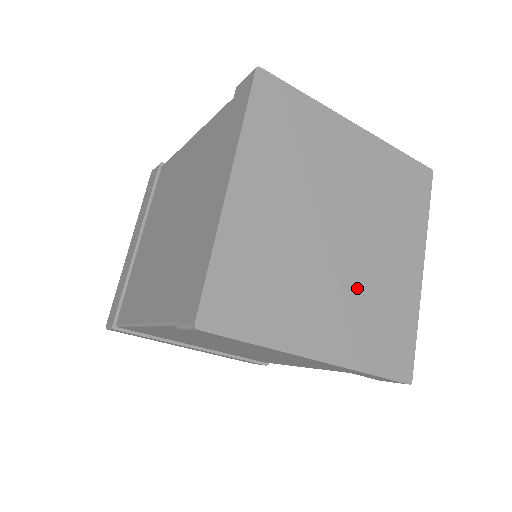
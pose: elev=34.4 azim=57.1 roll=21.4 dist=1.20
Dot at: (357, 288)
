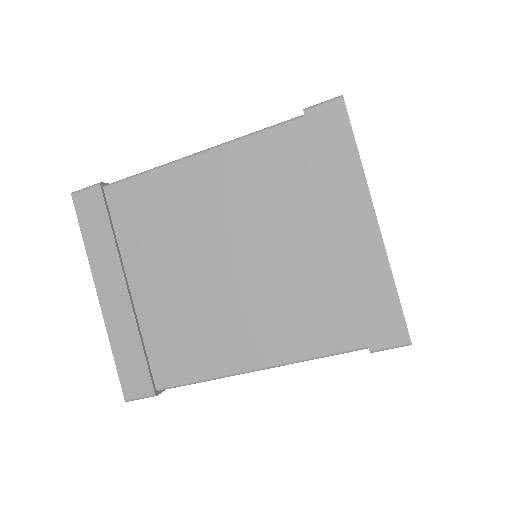
Dot at: occluded
